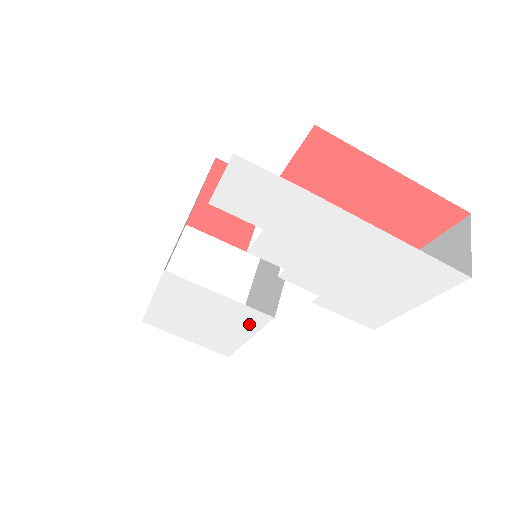
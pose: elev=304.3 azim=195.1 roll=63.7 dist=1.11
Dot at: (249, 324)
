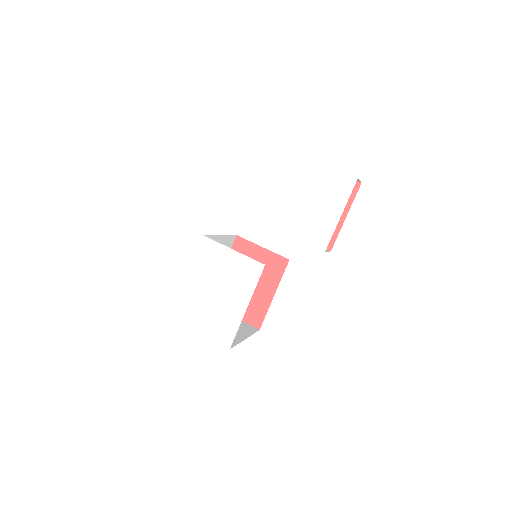
Dot at: (248, 282)
